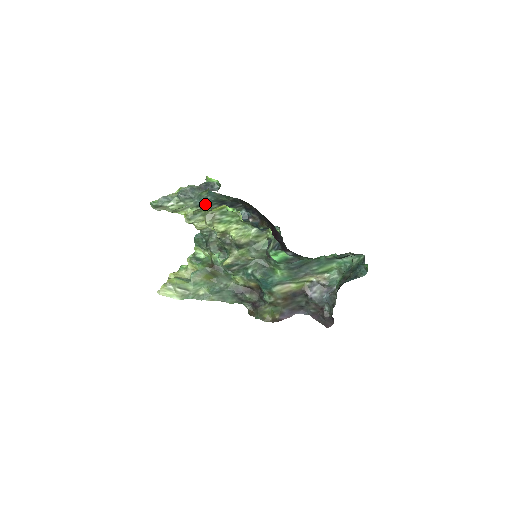
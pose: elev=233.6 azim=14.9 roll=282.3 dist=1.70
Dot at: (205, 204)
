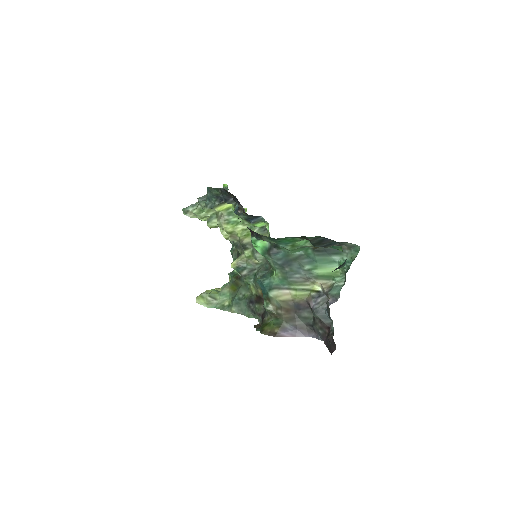
Dot at: (211, 203)
